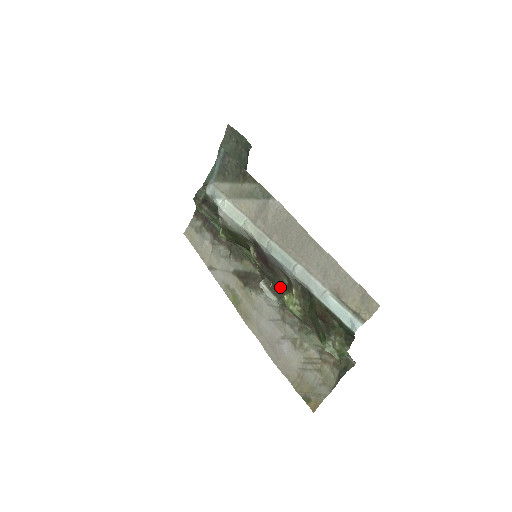
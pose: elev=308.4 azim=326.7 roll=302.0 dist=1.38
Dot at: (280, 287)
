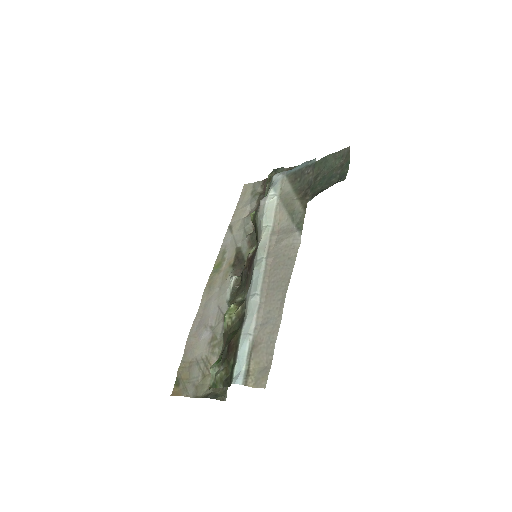
Dot at: (239, 295)
